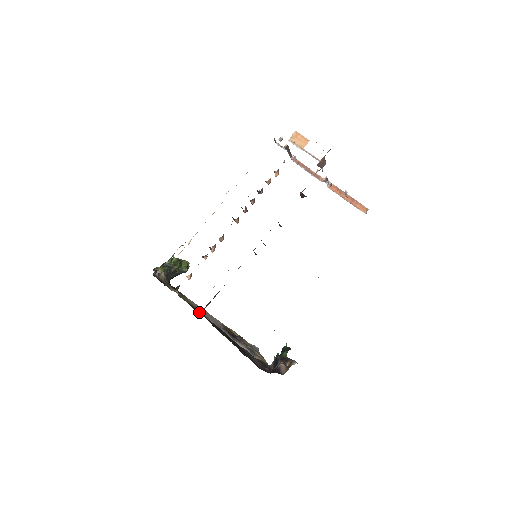
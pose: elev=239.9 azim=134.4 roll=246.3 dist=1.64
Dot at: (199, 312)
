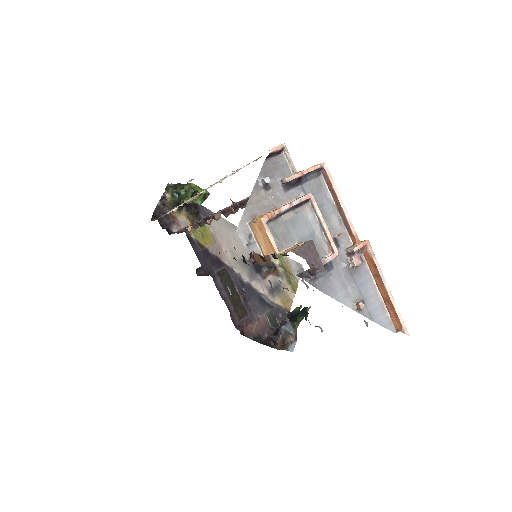
Dot at: (211, 250)
